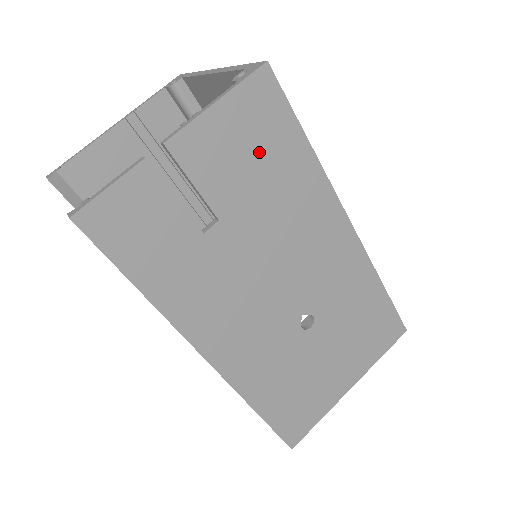
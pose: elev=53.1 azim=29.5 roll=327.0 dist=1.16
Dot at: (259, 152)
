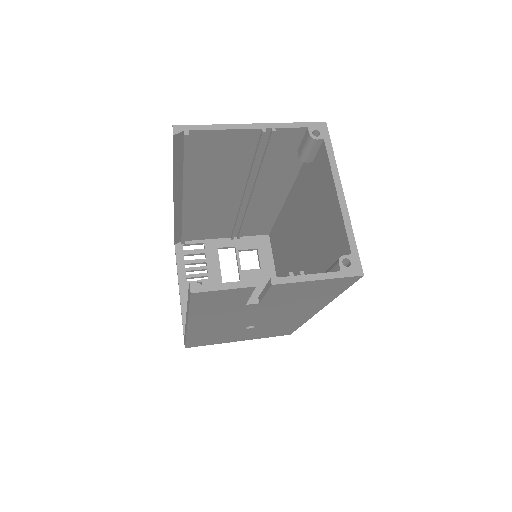
Dot at: (312, 293)
